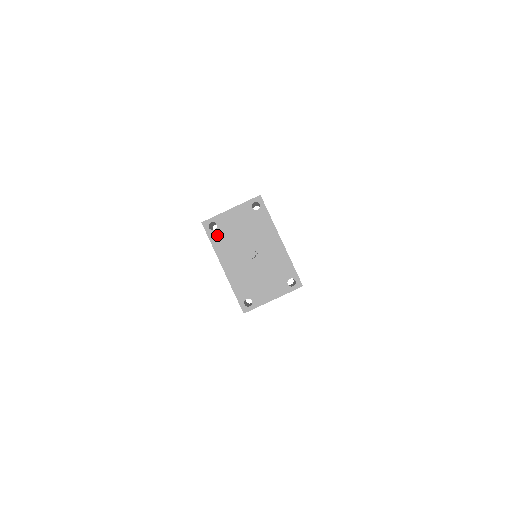
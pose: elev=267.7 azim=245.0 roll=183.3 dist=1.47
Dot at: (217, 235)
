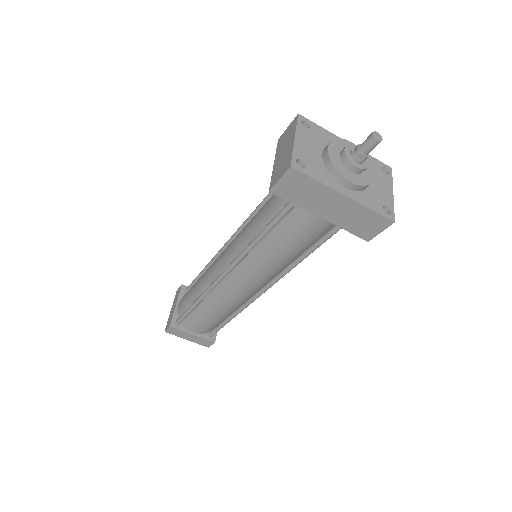
Dot at: (312, 169)
